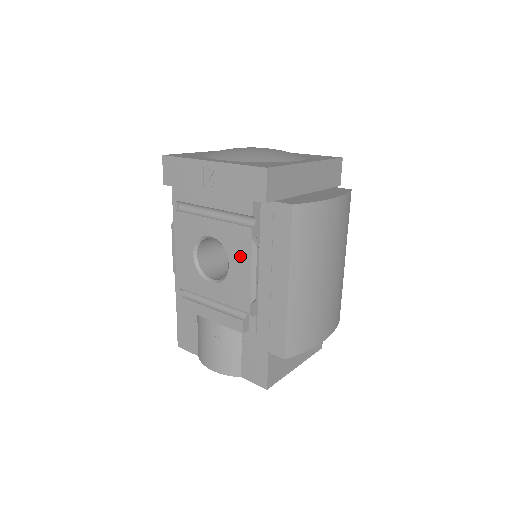
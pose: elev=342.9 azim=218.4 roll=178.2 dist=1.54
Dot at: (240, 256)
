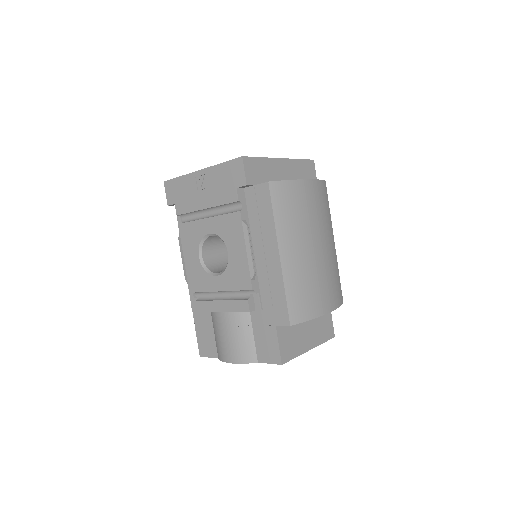
Dot at: (235, 240)
